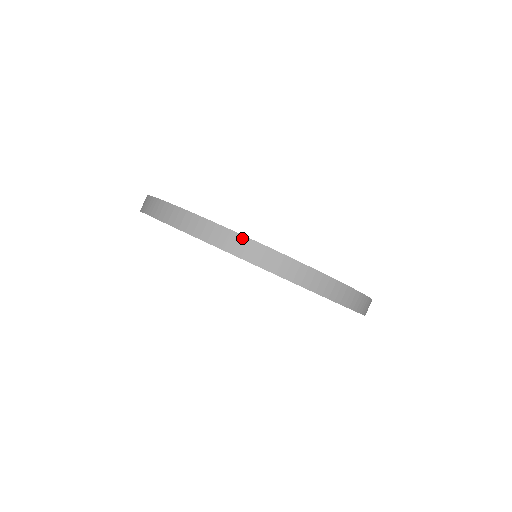
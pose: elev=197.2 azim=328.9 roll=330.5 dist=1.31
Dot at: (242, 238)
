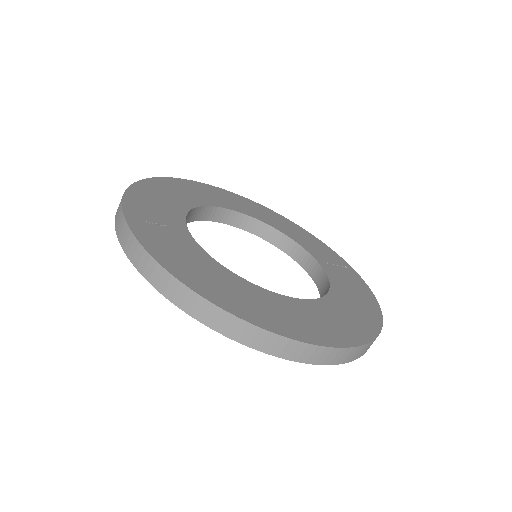
Dot at: occluded
